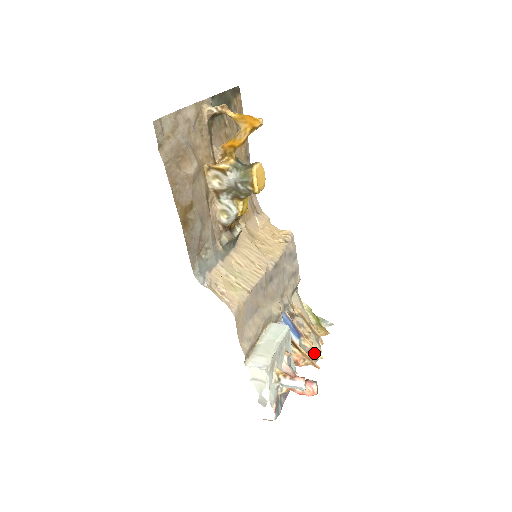
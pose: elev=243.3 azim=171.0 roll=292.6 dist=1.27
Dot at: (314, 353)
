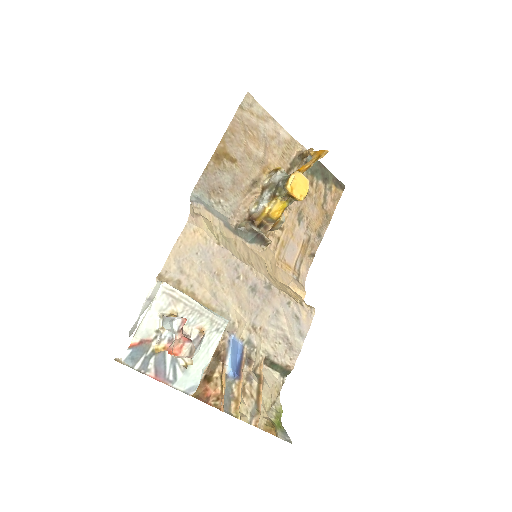
Dot at: (235, 406)
